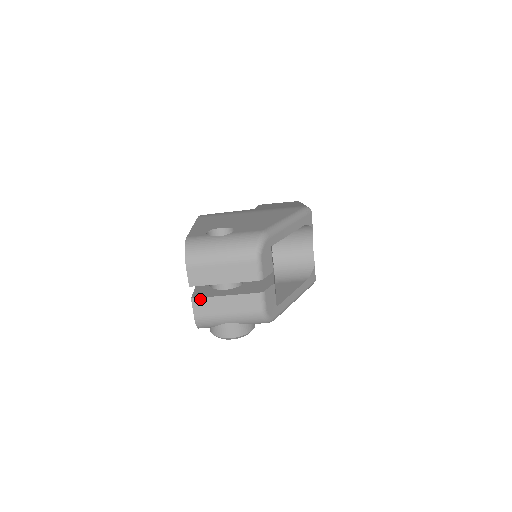
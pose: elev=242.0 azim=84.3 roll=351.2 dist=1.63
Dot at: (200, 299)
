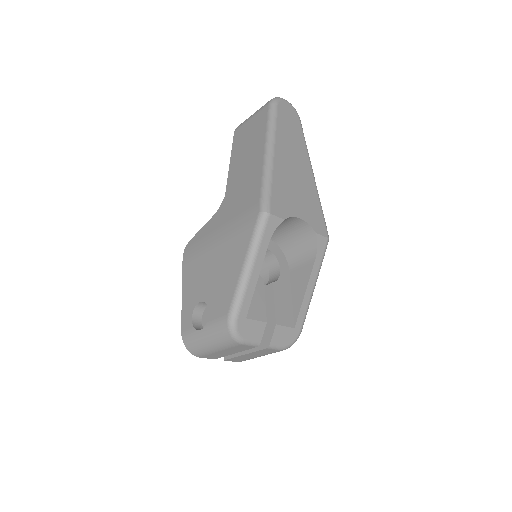
Dot at: (230, 359)
